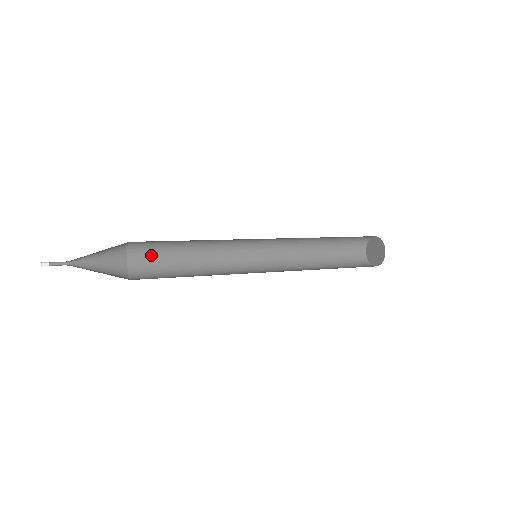
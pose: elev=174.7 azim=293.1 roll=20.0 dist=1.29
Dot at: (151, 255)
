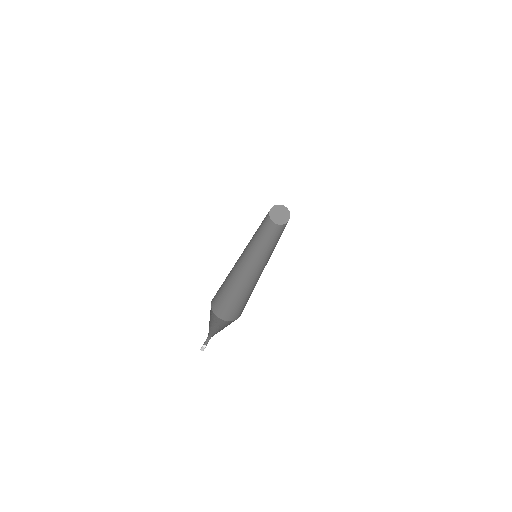
Dot at: (221, 303)
